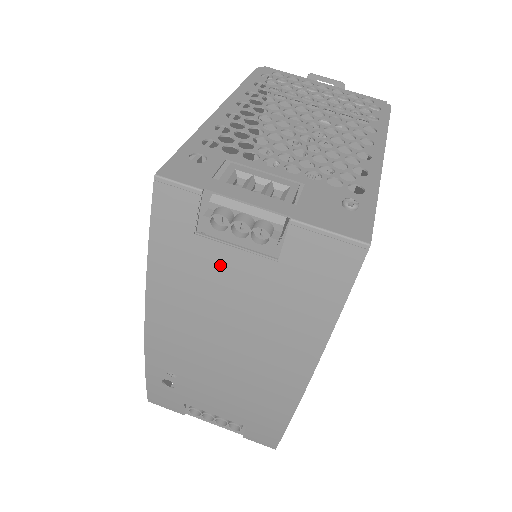
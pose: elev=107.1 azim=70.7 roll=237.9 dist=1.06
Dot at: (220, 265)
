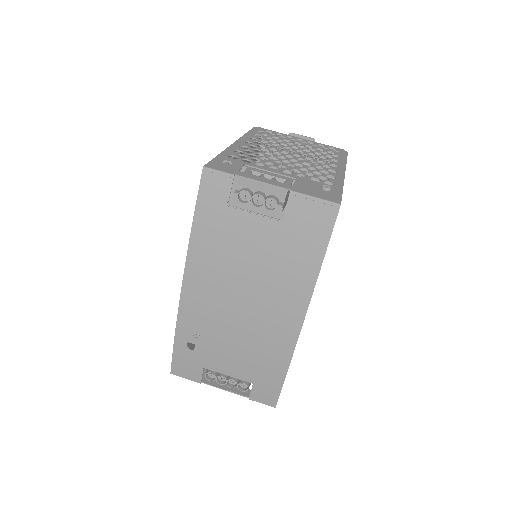
Dot at: (243, 228)
